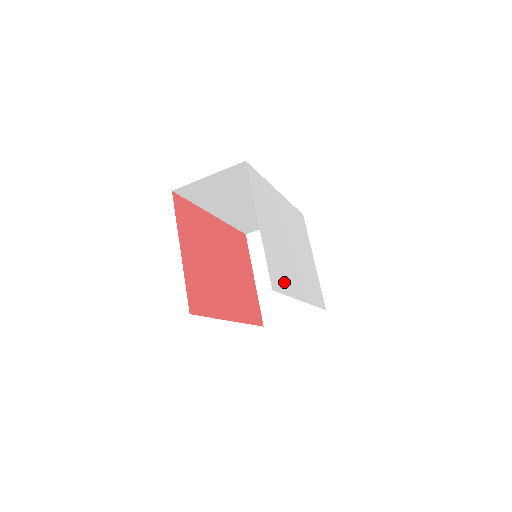
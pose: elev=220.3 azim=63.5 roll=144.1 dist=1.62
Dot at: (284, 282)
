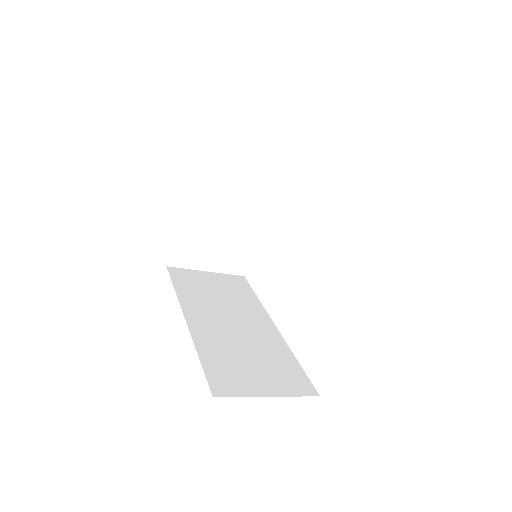
Dot at: occluded
